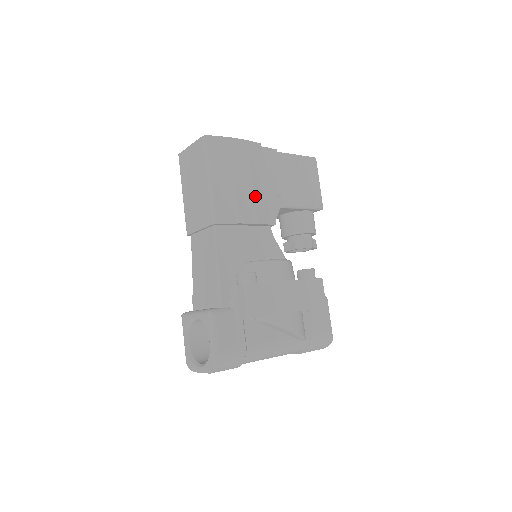
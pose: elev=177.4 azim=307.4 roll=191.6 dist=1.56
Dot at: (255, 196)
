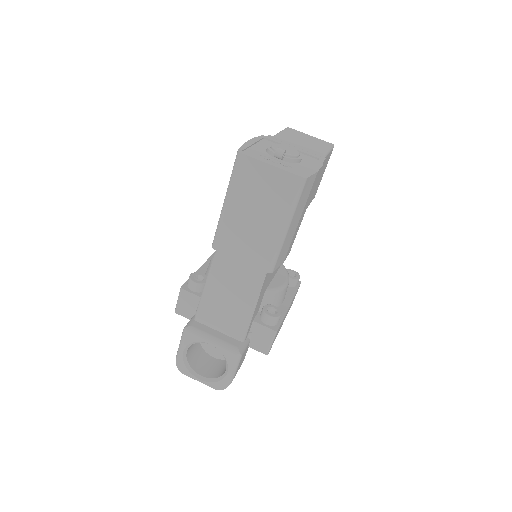
Dot at: occluded
